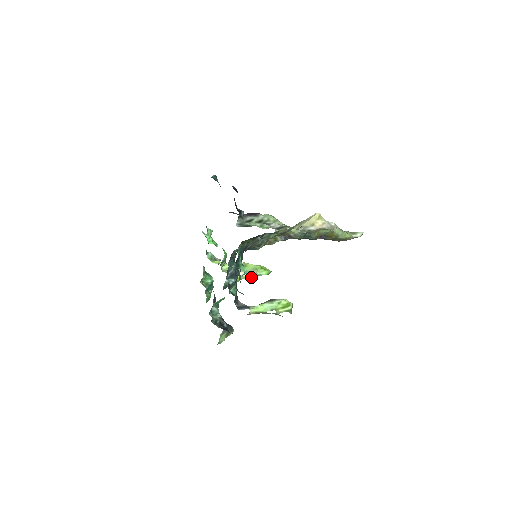
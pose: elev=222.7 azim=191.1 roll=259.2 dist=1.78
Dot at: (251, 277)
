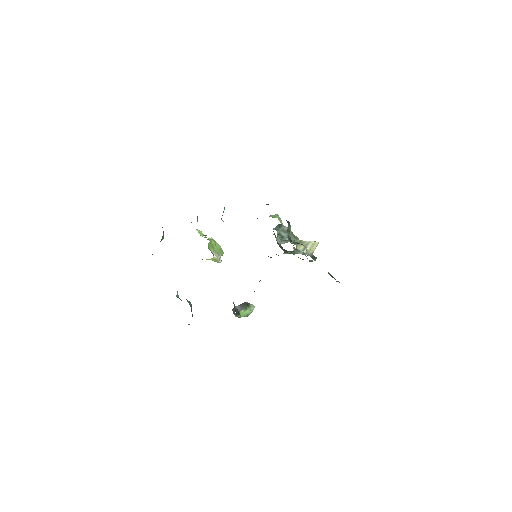
Dot at: (220, 261)
